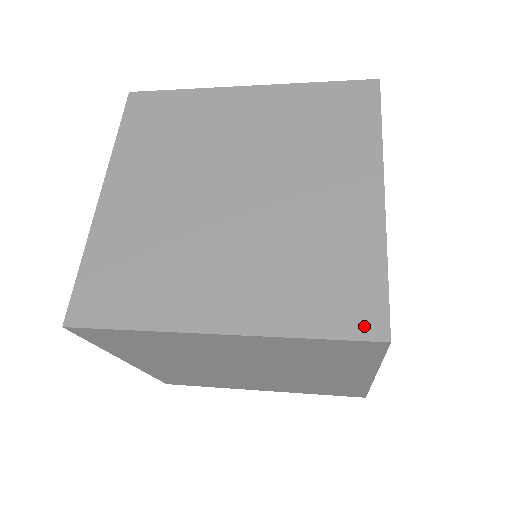
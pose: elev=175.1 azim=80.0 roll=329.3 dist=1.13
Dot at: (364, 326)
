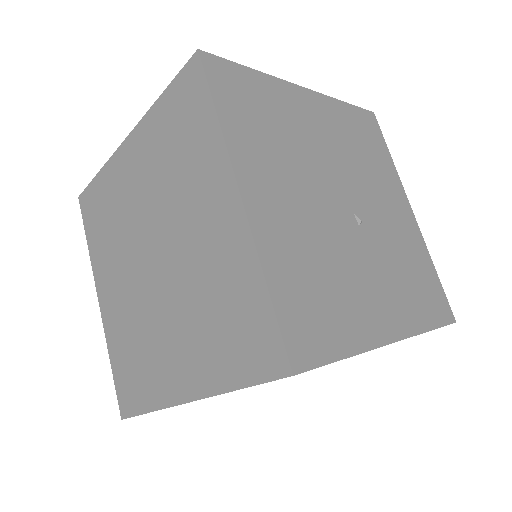
Dot at: occluded
